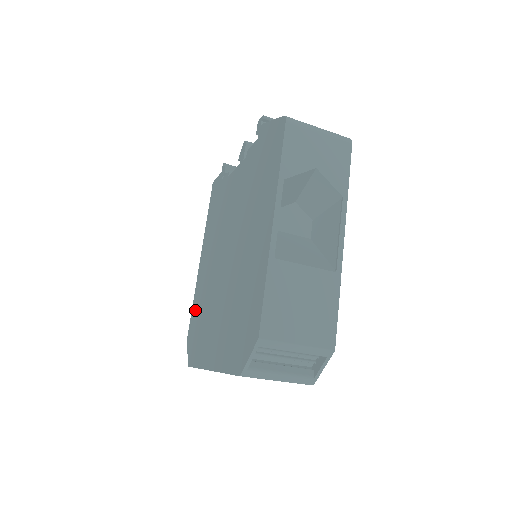
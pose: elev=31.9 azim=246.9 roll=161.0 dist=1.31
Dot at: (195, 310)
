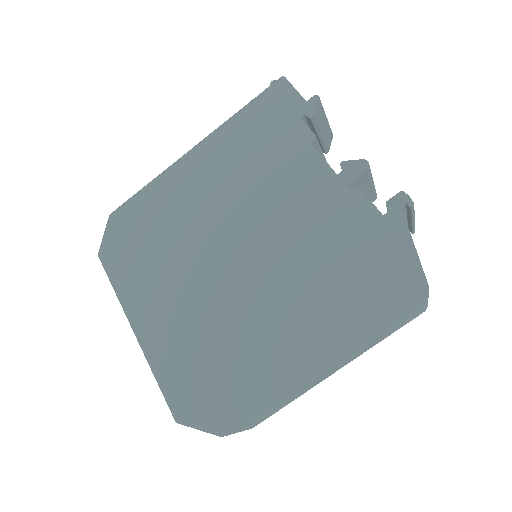
Dot at: (146, 206)
